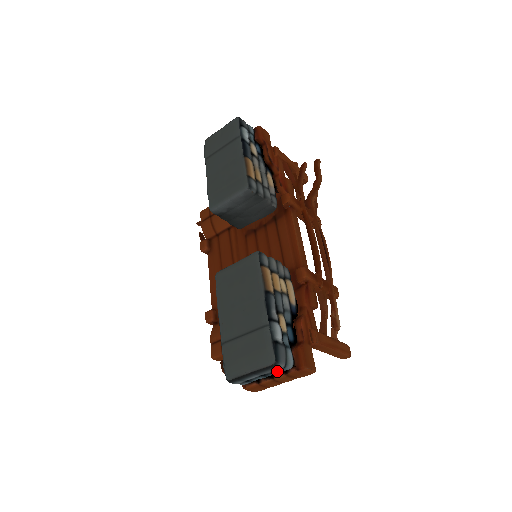
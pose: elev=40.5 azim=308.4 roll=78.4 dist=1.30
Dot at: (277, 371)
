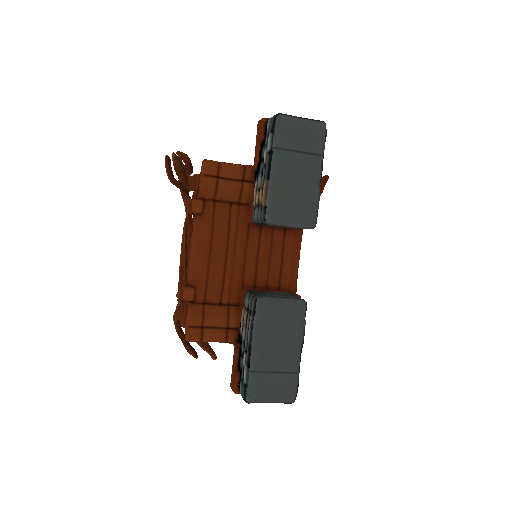
Dot at: occluded
